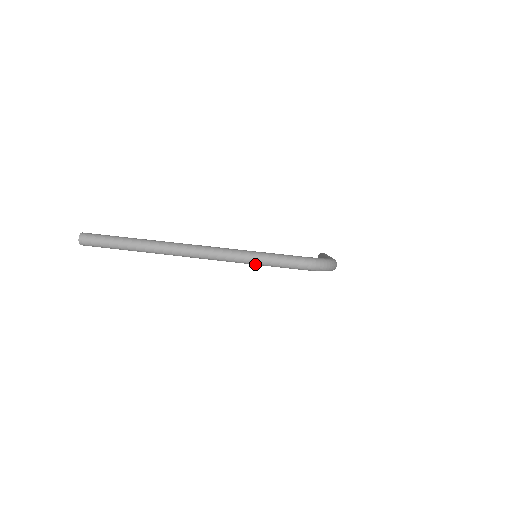
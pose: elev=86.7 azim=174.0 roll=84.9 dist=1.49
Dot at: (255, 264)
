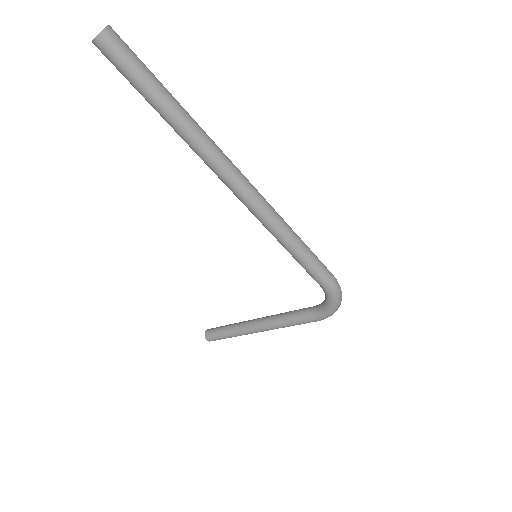
Dot at: (296, 251)
